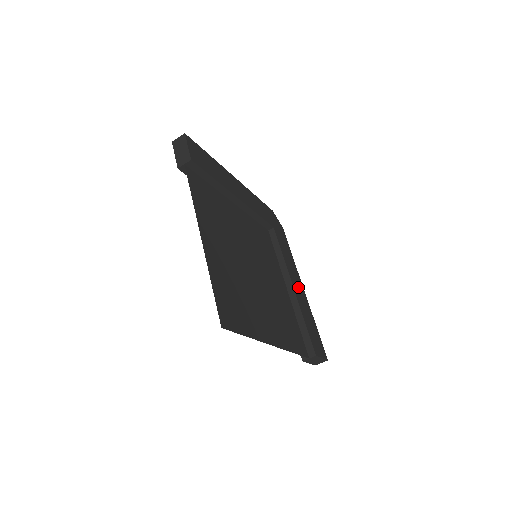
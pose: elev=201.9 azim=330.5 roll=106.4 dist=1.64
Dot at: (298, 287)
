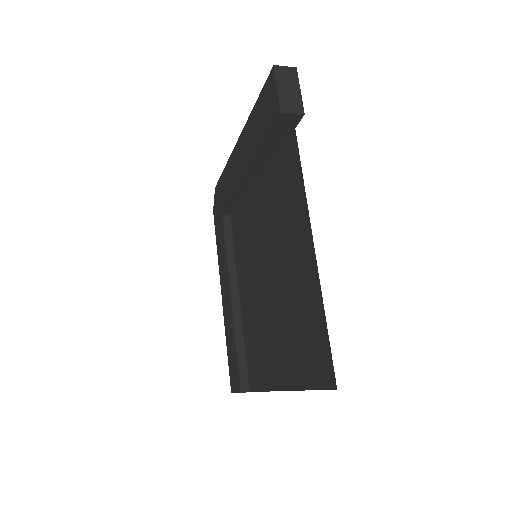
Dot at: occluded
